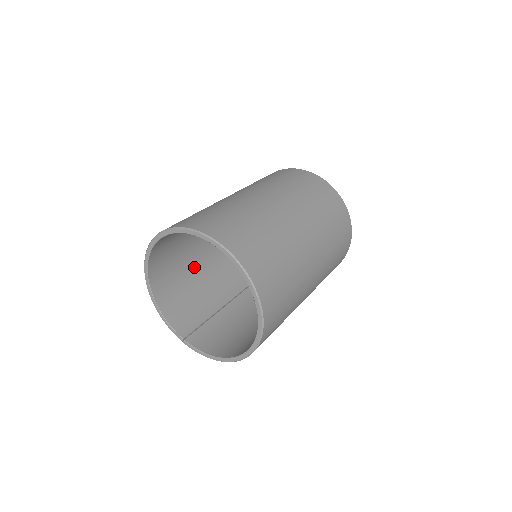
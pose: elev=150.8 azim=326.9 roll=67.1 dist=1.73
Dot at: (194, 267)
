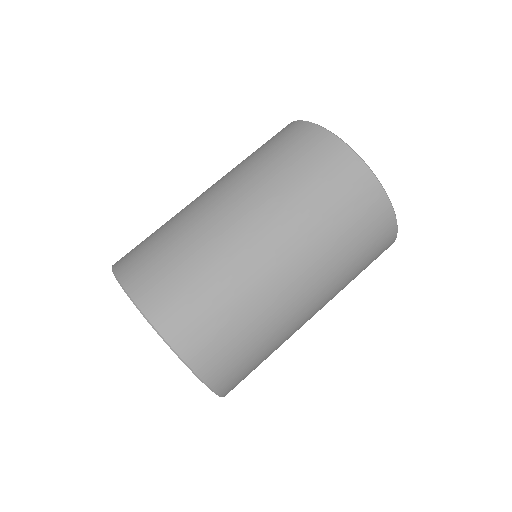
Dot at: occluded
